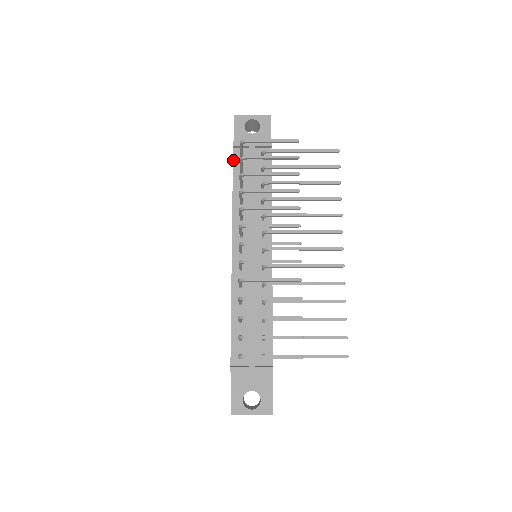
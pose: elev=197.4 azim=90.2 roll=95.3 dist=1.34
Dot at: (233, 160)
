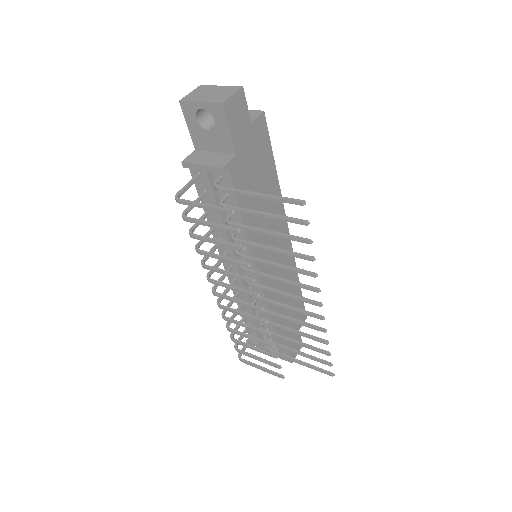
Dot at: occluded
